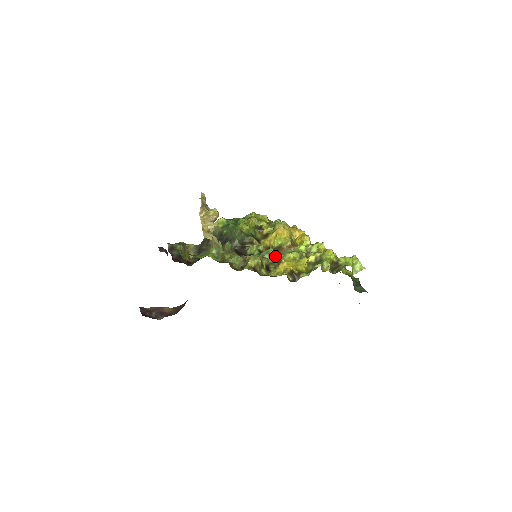
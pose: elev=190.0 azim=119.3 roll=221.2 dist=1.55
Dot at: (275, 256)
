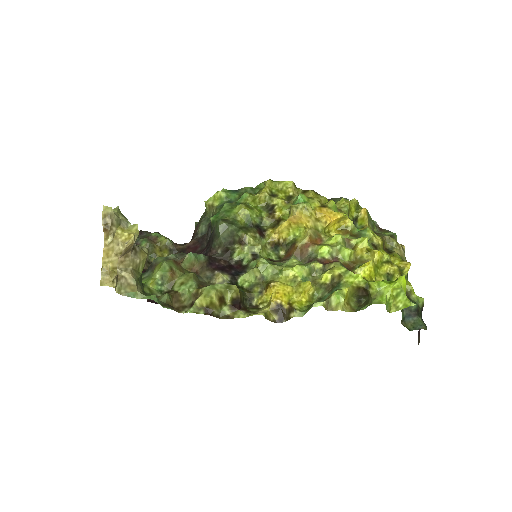
Dot at: (266, 272)
